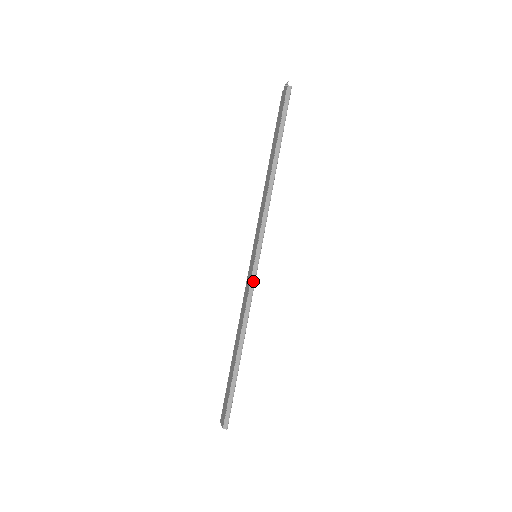
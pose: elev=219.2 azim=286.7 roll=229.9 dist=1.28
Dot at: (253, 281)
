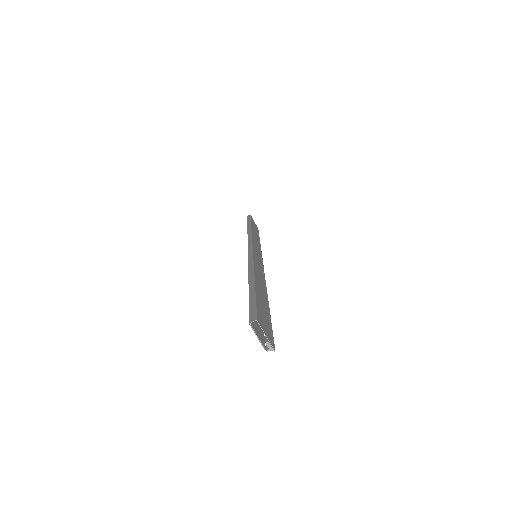
Dot at: (250, 254)
